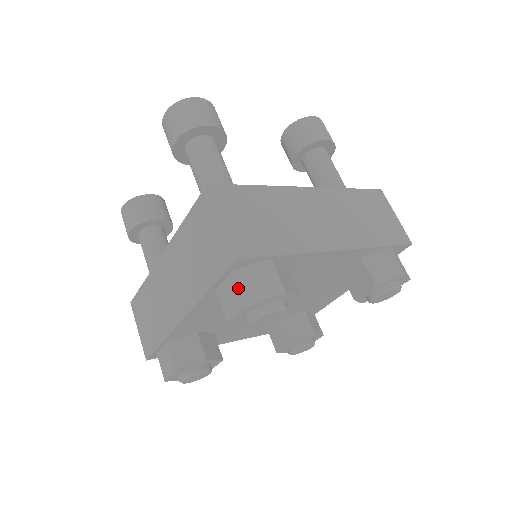
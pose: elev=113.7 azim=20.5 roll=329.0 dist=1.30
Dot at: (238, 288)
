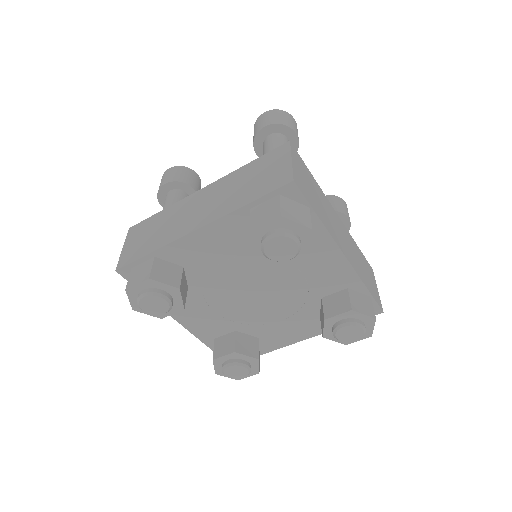
Dot at: (279, 205)
